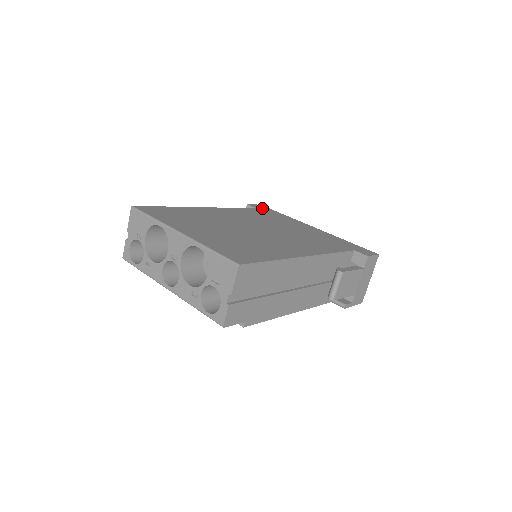
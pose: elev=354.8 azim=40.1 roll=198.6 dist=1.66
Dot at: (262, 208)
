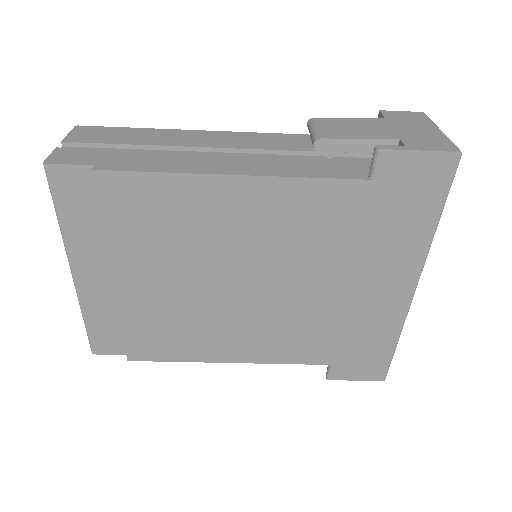
Dot at: occluded
